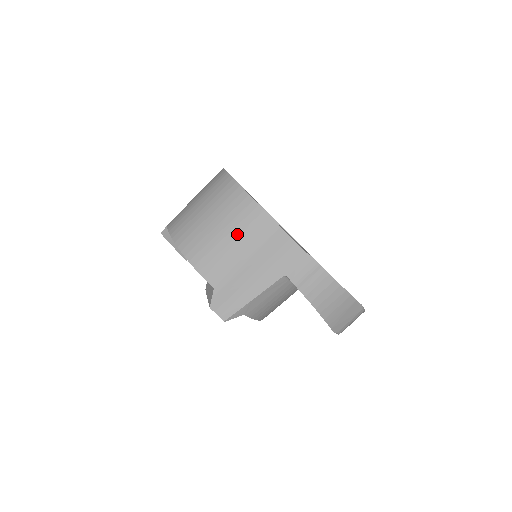
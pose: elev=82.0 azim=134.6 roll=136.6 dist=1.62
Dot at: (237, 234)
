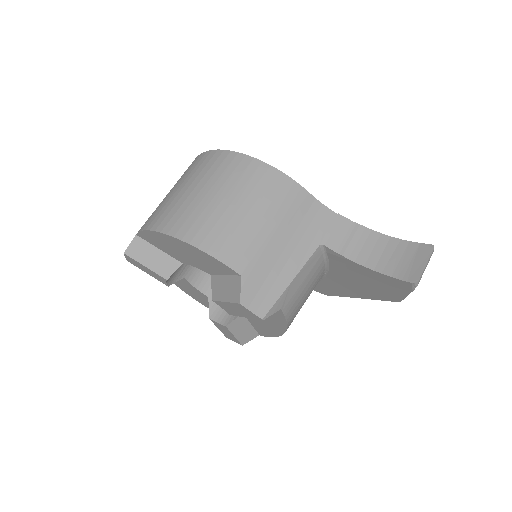
Dot at: (254, 202)
